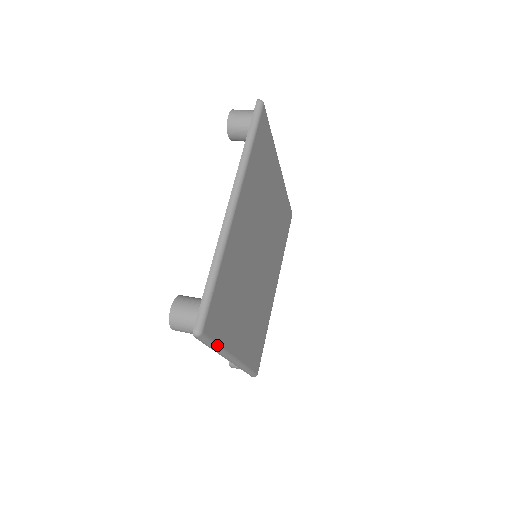
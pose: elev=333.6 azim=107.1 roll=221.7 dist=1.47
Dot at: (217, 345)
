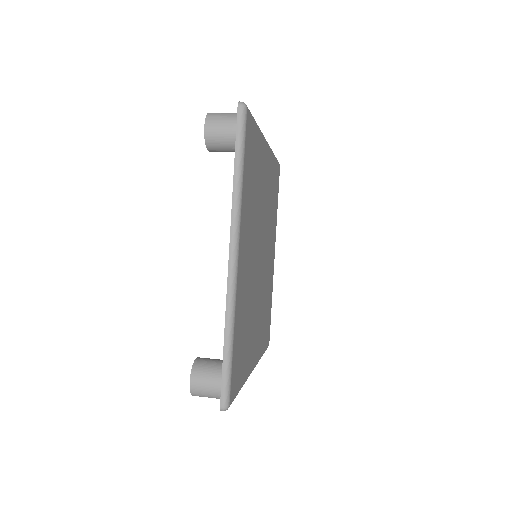
Dot at: (240, 389)
